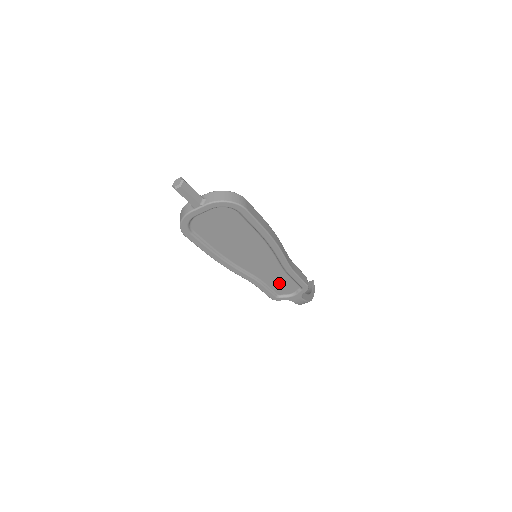
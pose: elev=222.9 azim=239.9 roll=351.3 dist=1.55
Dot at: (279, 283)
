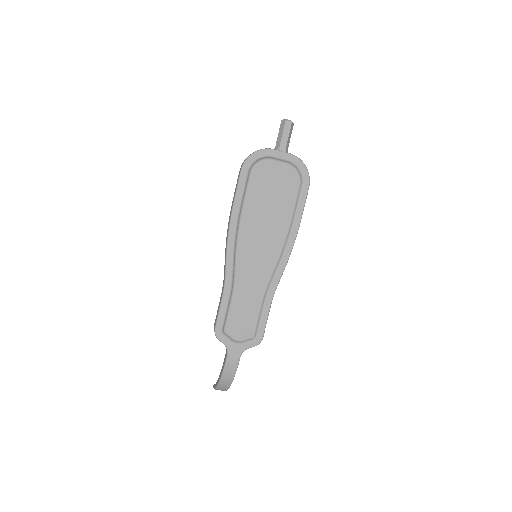
Dot at: (242, 311)
